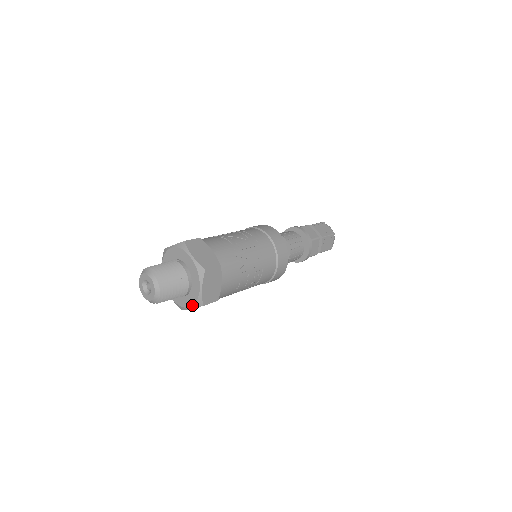
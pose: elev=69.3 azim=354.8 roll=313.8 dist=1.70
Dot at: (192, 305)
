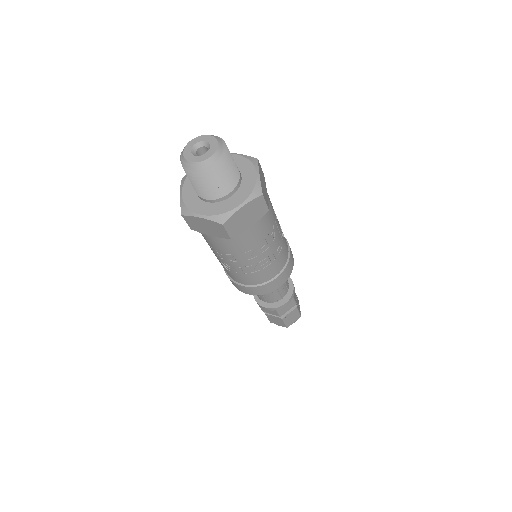
Dot at: (210, 214)
